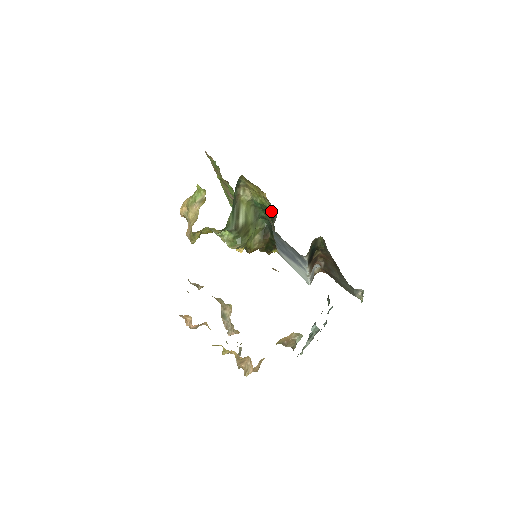
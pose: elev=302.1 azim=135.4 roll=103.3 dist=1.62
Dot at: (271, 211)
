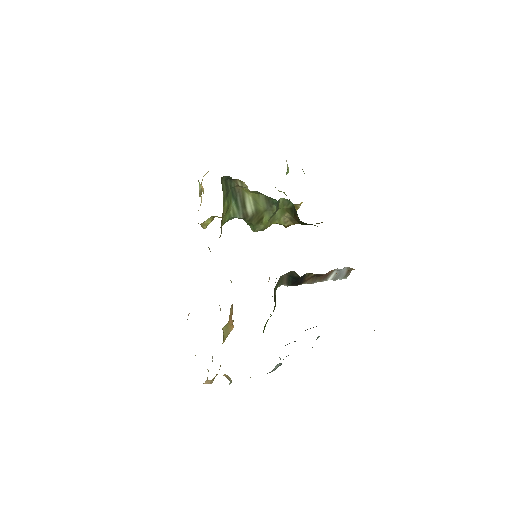
Dot at: occluded
